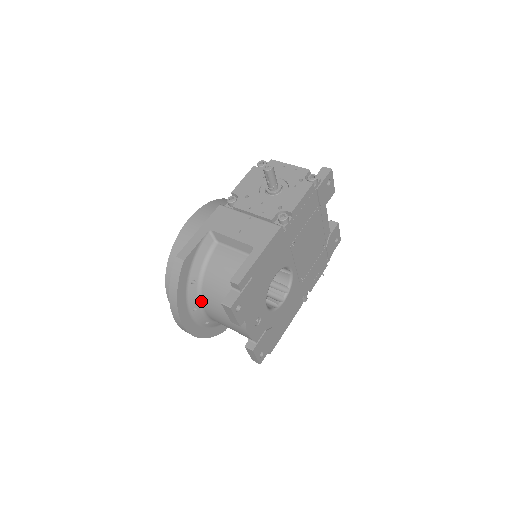
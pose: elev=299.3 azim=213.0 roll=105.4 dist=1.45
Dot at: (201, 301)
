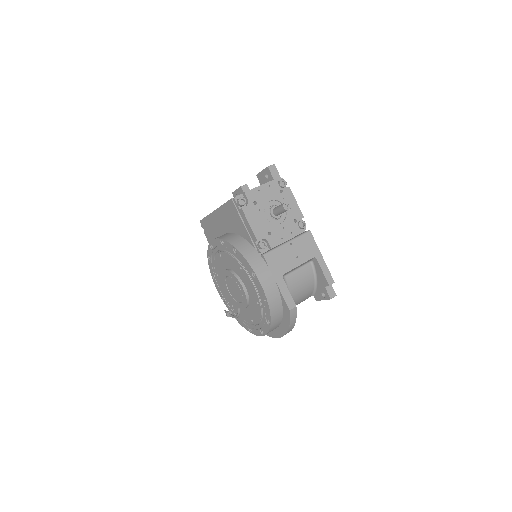
Dot at: occluded
